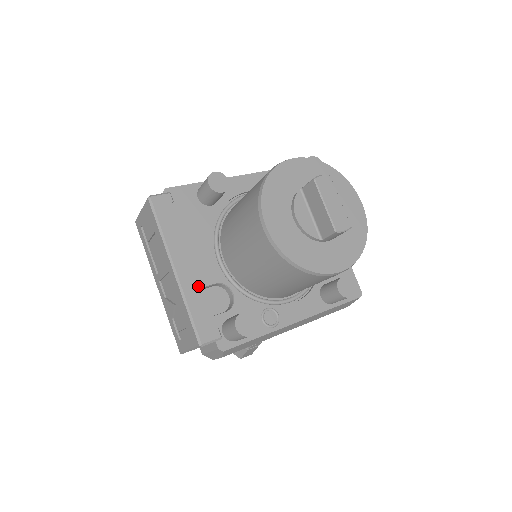
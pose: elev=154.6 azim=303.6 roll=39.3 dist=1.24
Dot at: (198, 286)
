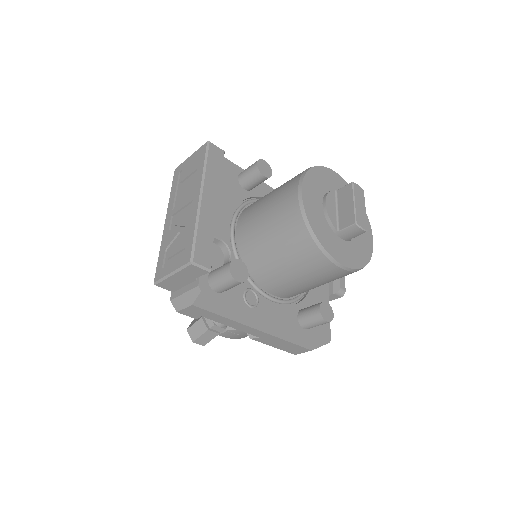
Dot at: (212, 221)
